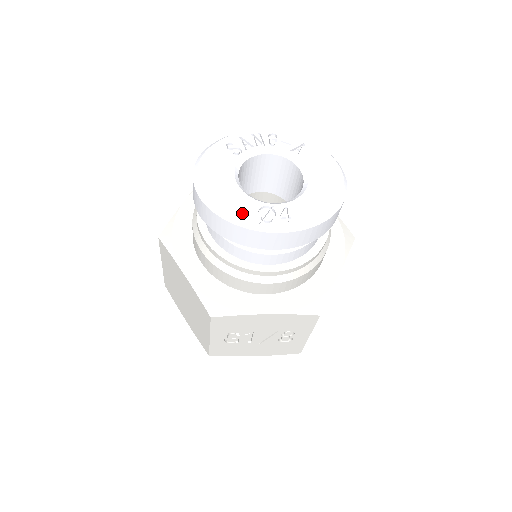
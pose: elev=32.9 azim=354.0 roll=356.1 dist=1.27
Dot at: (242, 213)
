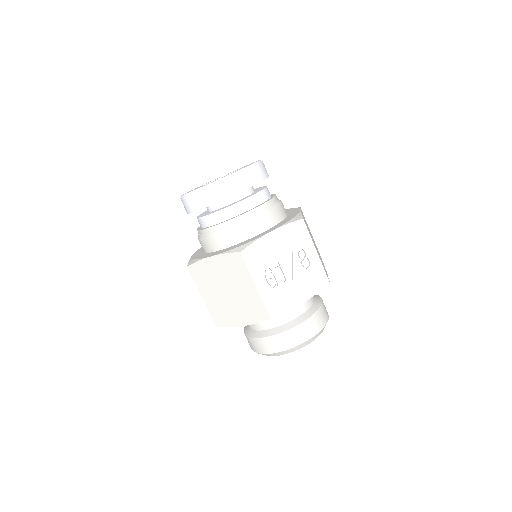
Dot at: (214, 181)
